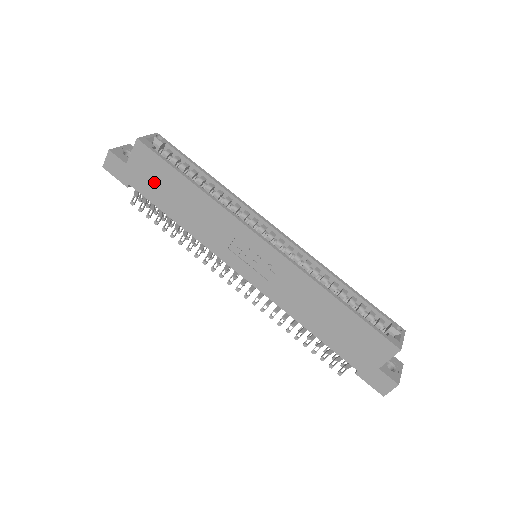
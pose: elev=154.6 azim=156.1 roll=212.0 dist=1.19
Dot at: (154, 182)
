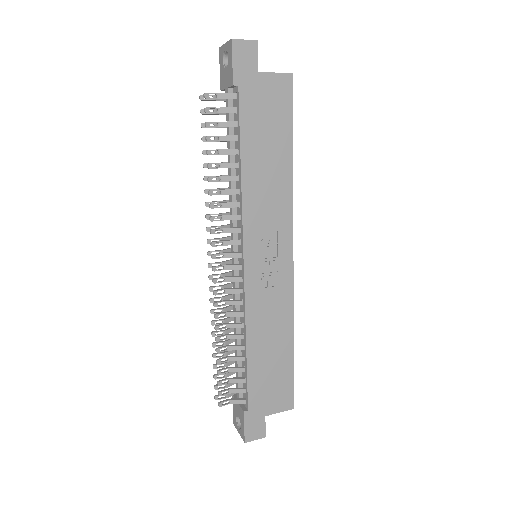
Dot at: (264, 116)
